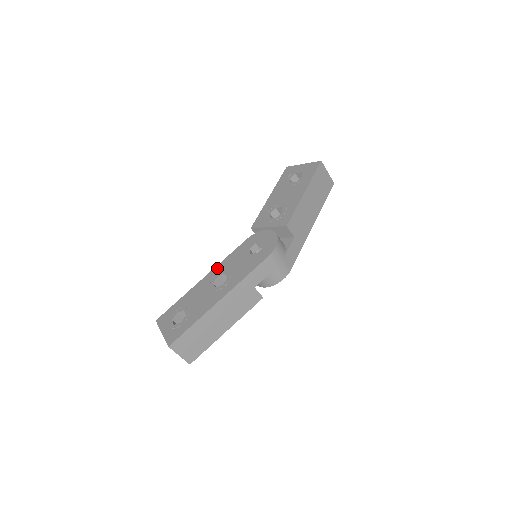
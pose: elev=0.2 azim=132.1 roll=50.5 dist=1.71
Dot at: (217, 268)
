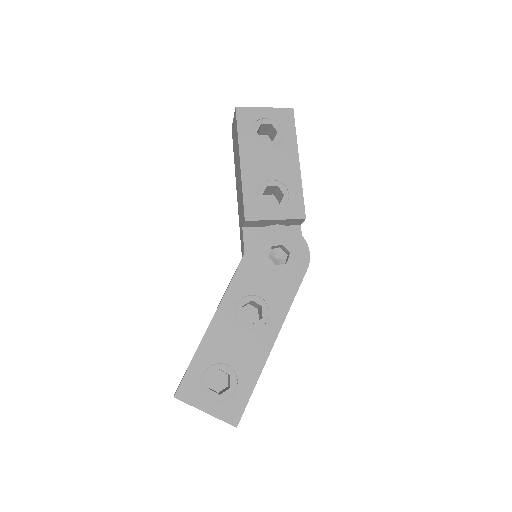
Dot at: (231, 293)
